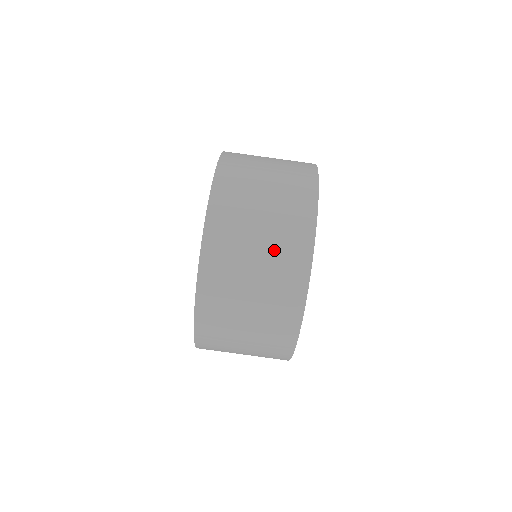
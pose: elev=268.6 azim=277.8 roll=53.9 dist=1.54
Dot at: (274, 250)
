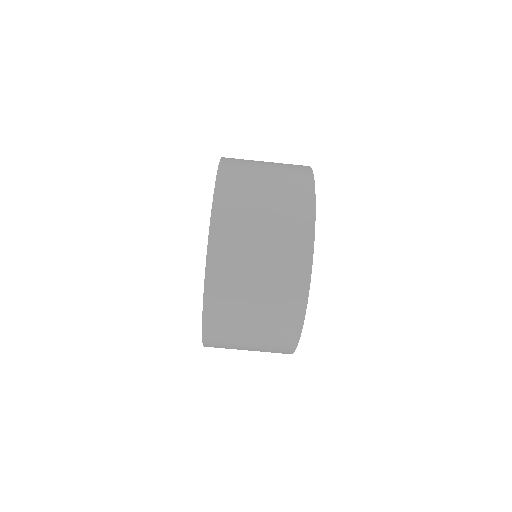
Dot at: (267, 326)
